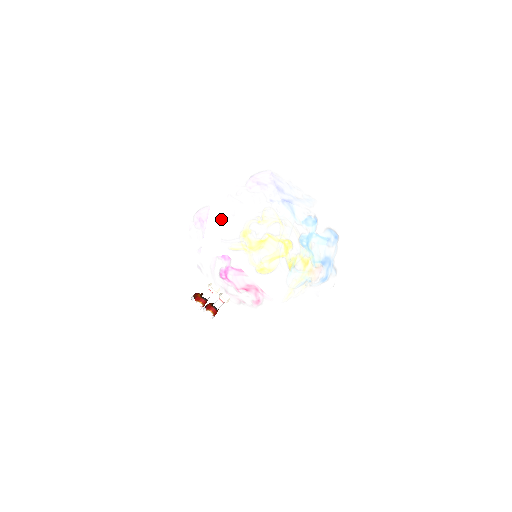
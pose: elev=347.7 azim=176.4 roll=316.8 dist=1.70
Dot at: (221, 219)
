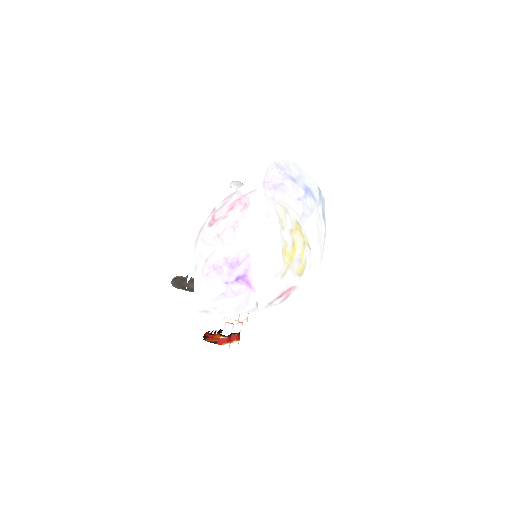
Dot at: (267, 255)
